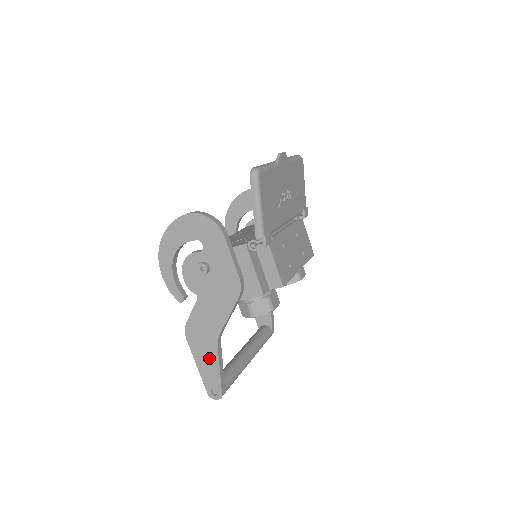
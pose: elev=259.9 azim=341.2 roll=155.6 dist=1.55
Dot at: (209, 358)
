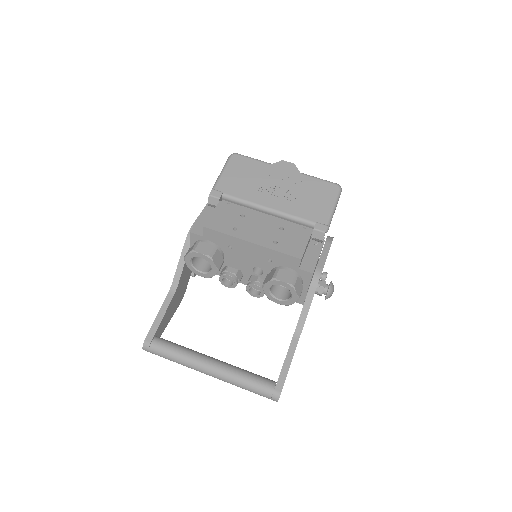
Dot at: occluded
